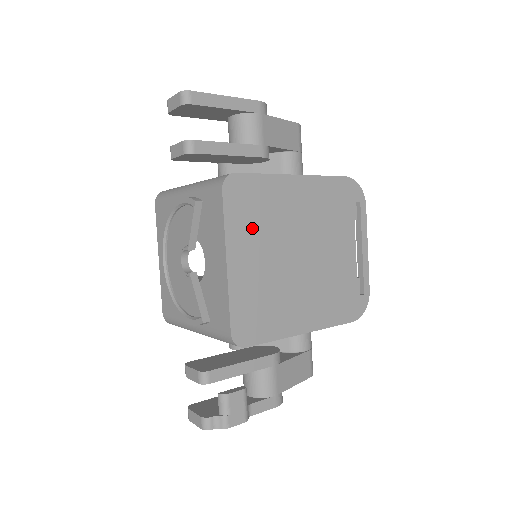
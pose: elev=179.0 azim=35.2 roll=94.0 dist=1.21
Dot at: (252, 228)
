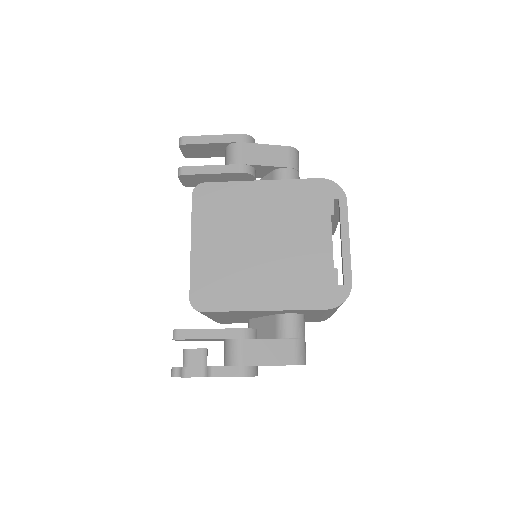
Dot at: (216, 221)
